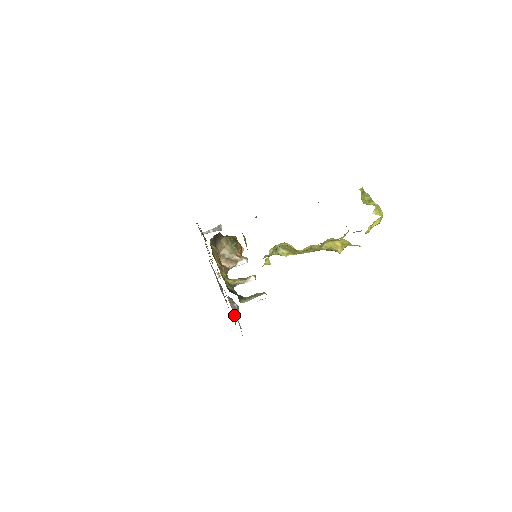
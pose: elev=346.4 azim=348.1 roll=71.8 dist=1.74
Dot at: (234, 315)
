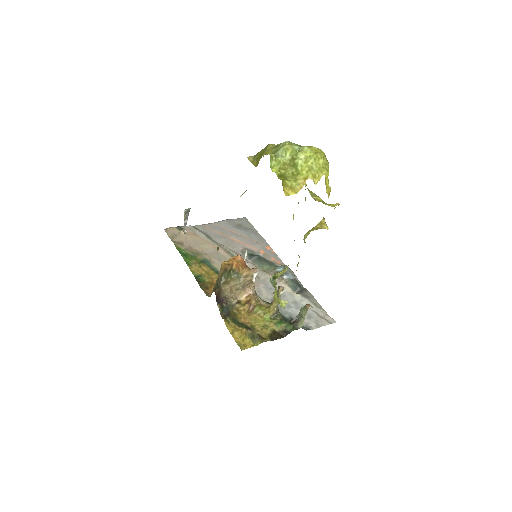
Dot at: (294, 288)
